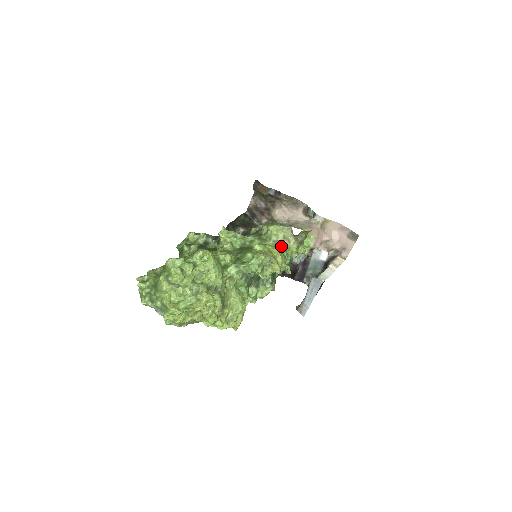
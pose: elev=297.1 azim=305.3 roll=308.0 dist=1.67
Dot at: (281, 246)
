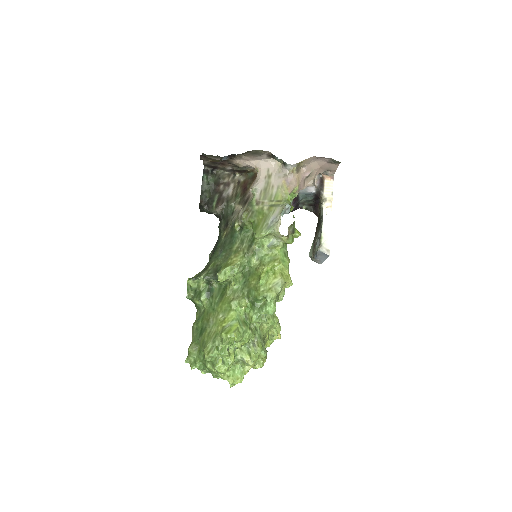
Dot at: (277, 246)
